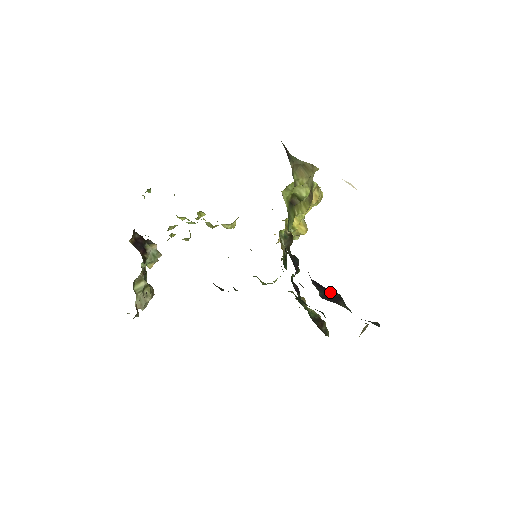
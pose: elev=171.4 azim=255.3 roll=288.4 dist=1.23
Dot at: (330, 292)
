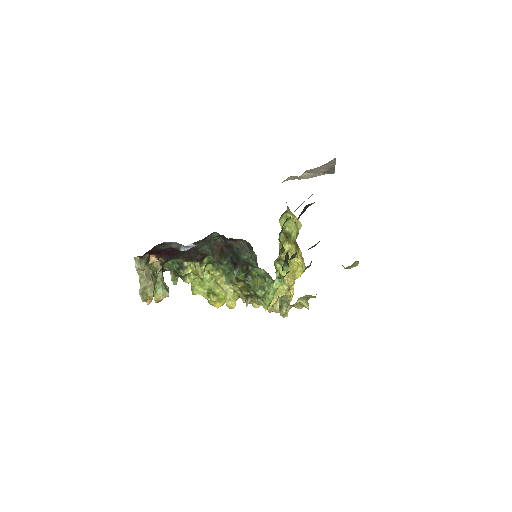
Dot at: occluded
